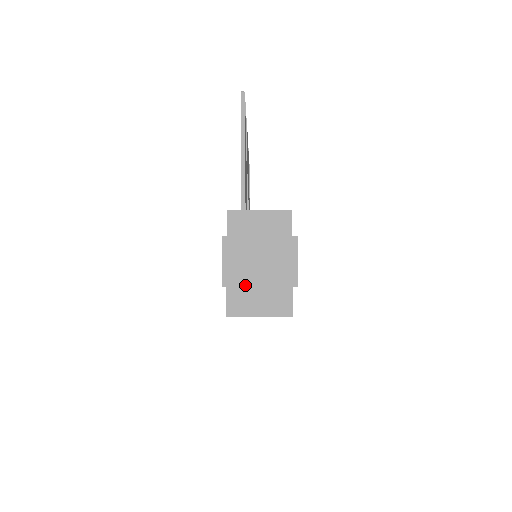
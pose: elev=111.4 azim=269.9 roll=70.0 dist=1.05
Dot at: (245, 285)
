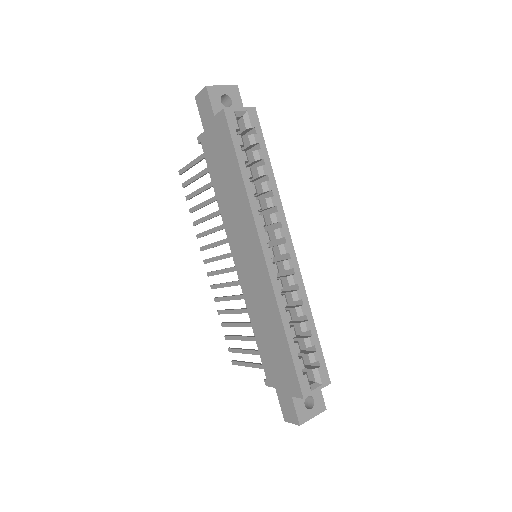
Dot at: (215, 86)
